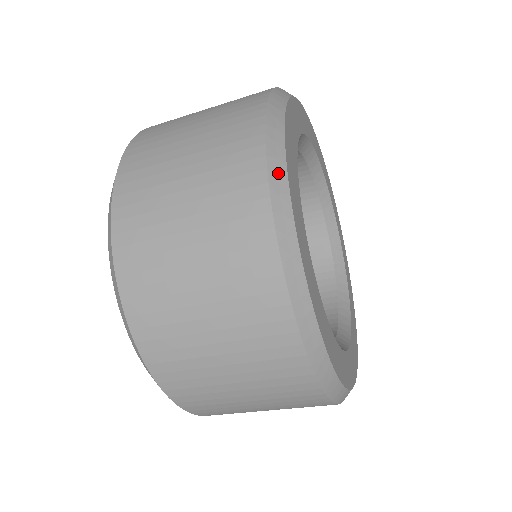
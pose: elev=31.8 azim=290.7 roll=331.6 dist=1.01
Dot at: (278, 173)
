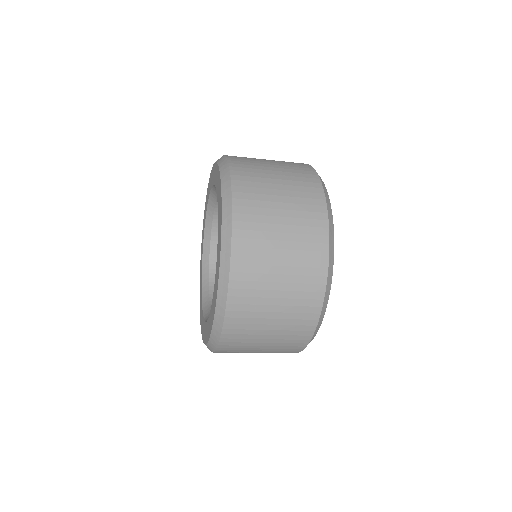
Dot at: occluded
